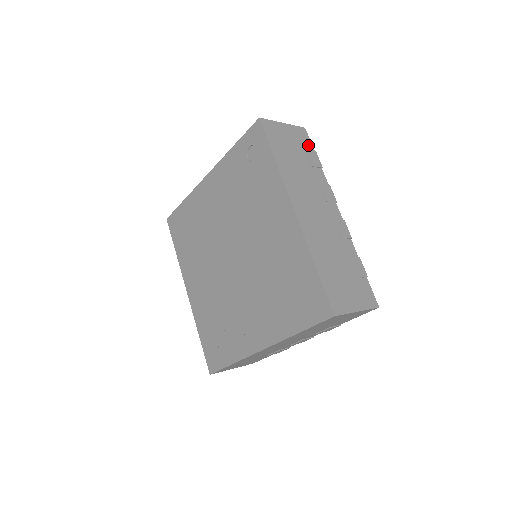
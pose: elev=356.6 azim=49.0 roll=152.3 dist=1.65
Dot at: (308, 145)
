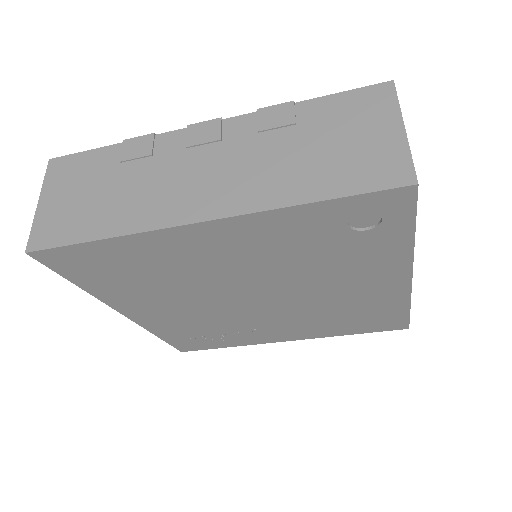
Dot at: occluded
